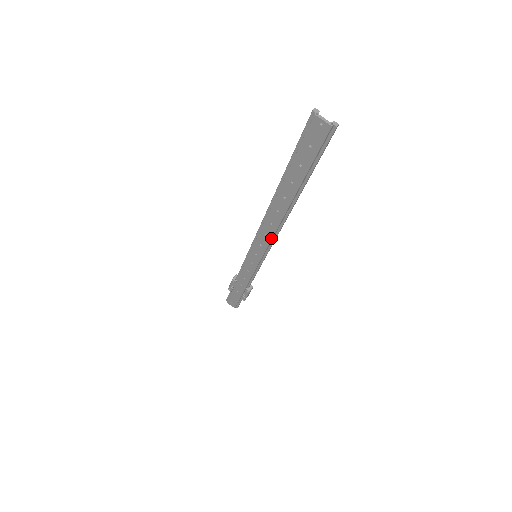
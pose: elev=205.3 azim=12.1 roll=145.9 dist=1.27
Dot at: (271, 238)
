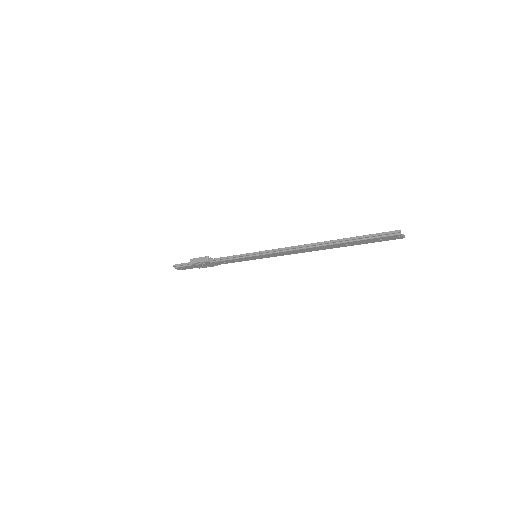
Dot at: (290, 254)
